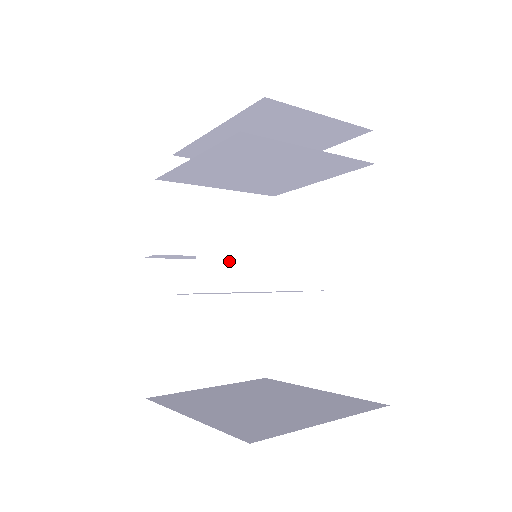
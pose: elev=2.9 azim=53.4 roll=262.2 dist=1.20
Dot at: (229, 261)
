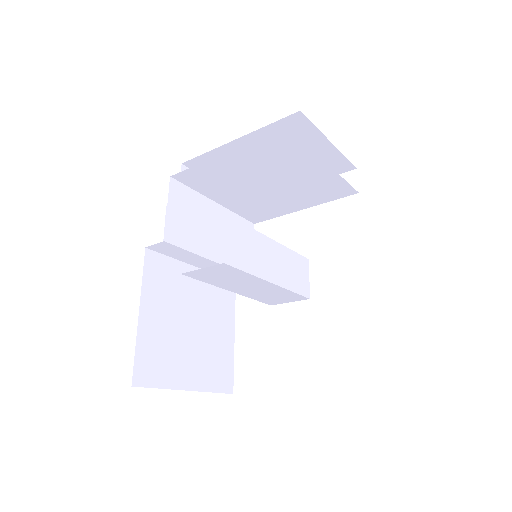
Dot at: (247, 245)
